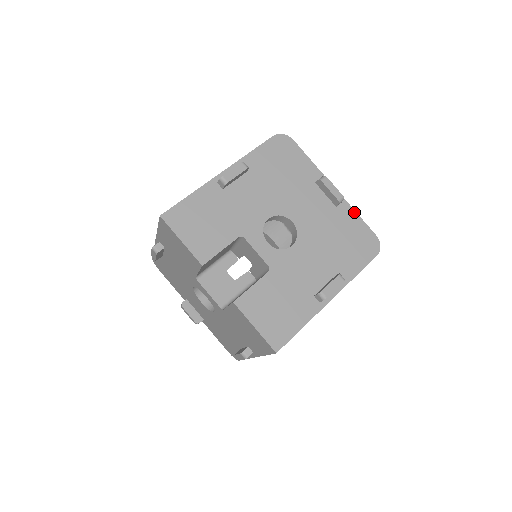
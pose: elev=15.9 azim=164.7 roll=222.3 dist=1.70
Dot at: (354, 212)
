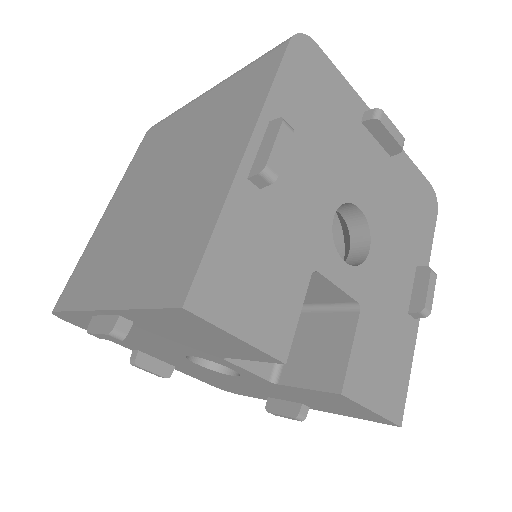
Dot at: (406, 157)
